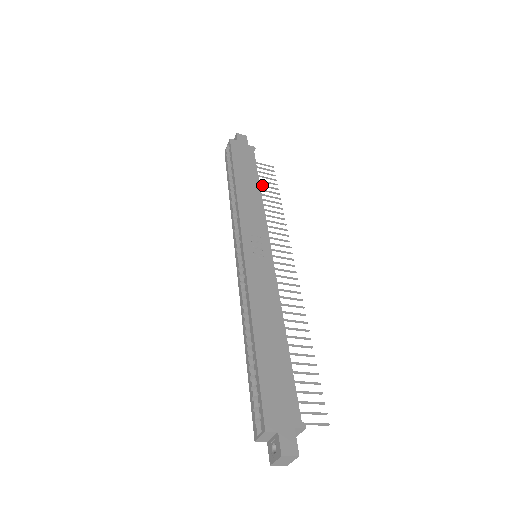
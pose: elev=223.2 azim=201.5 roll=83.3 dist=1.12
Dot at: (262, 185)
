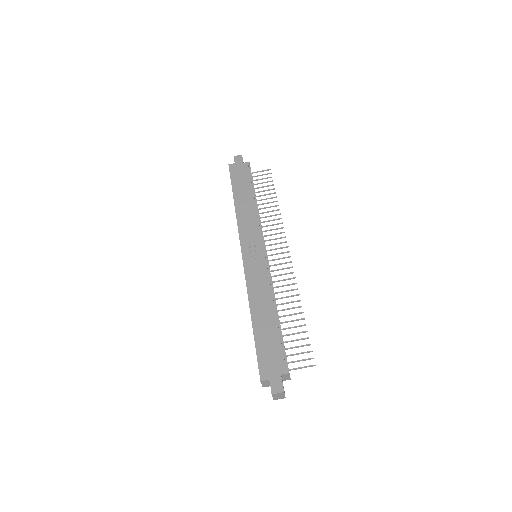
Dot at: (261, 191)
